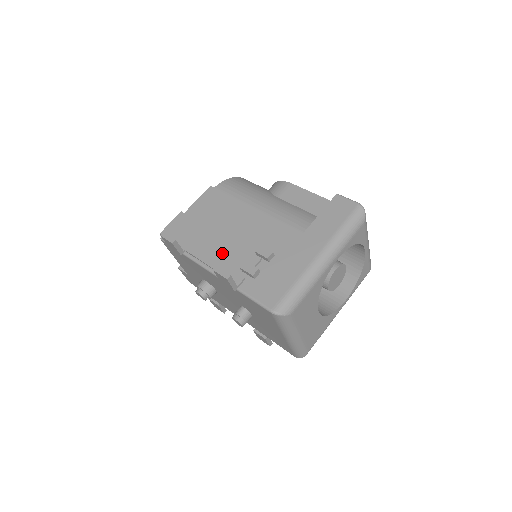
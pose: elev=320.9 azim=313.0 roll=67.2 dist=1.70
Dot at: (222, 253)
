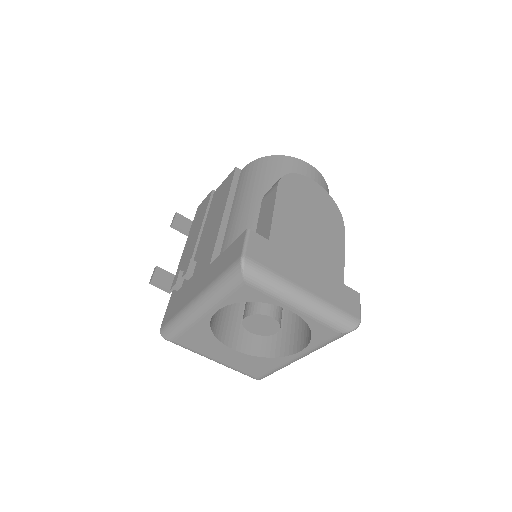
Dot at: (188, 251)
